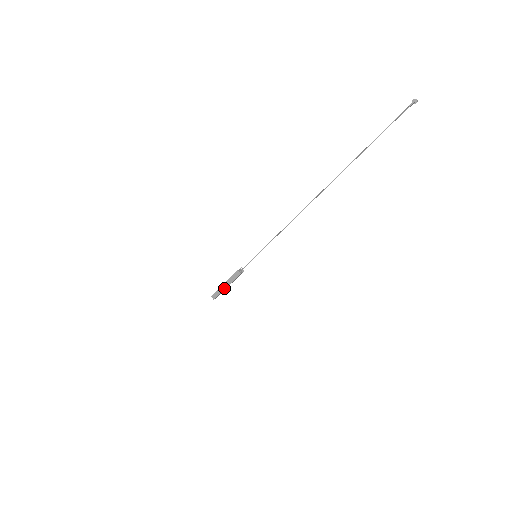
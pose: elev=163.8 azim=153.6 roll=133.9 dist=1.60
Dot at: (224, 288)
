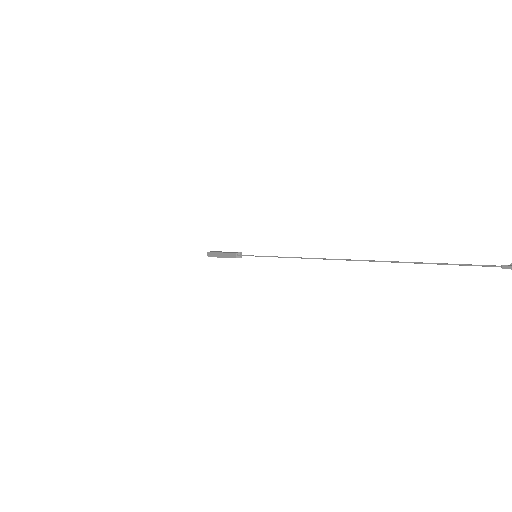
Dot at: (219, 256)
